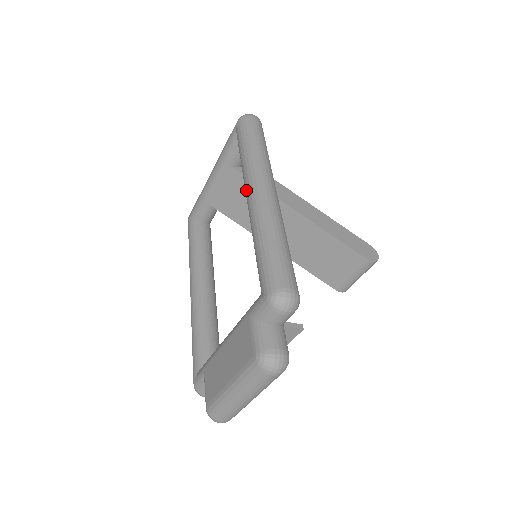
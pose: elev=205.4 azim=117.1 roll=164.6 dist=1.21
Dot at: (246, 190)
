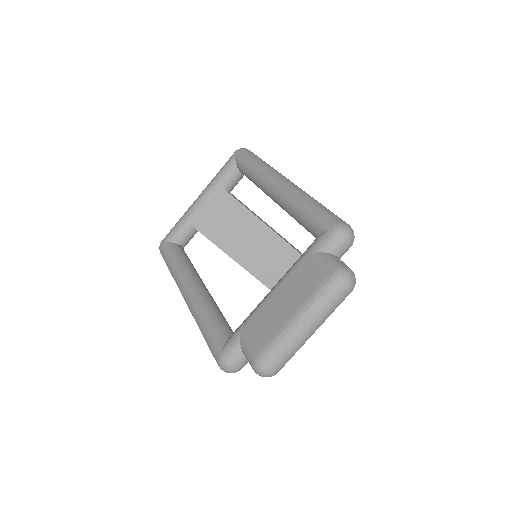
Dot at: (269, 183)
